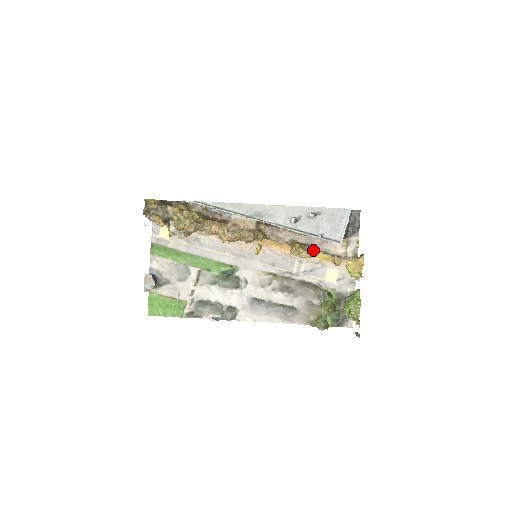
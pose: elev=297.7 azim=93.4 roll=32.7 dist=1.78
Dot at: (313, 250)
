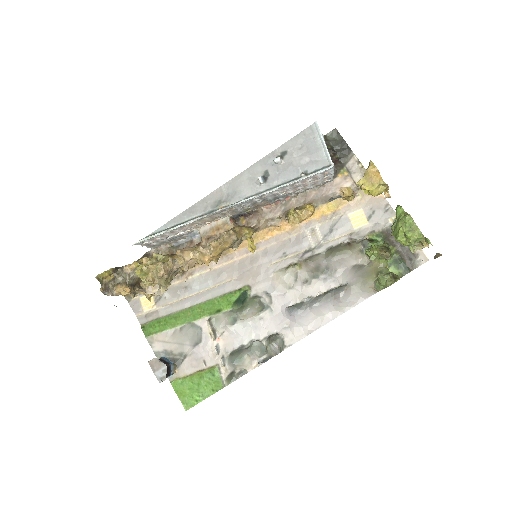
Dot at: (316, 206)
